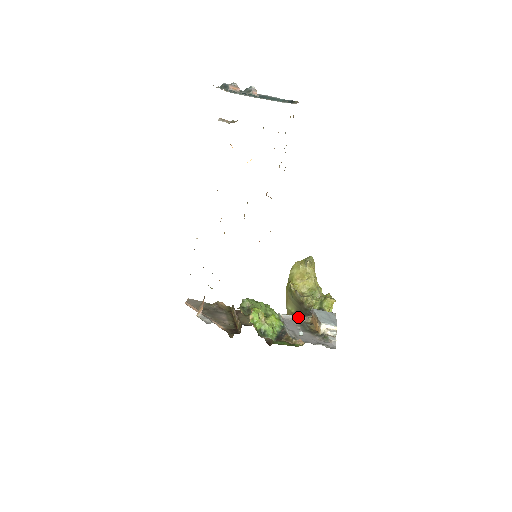
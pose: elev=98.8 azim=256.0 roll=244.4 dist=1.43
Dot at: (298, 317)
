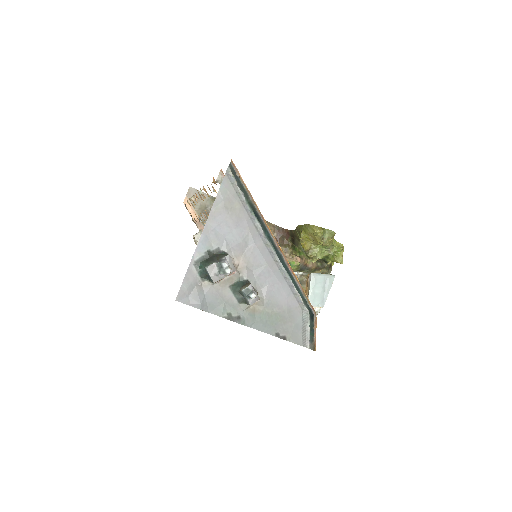
Dot at: occluded
